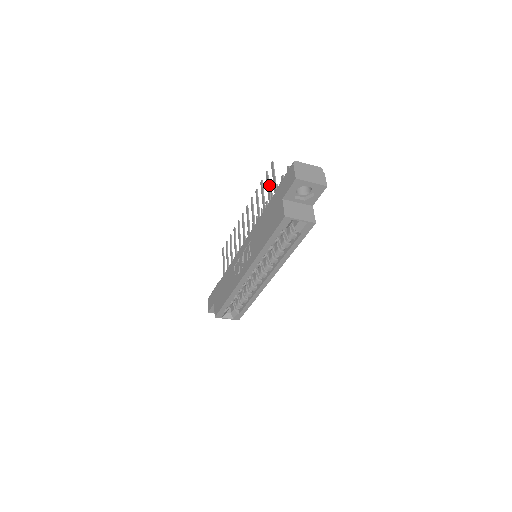
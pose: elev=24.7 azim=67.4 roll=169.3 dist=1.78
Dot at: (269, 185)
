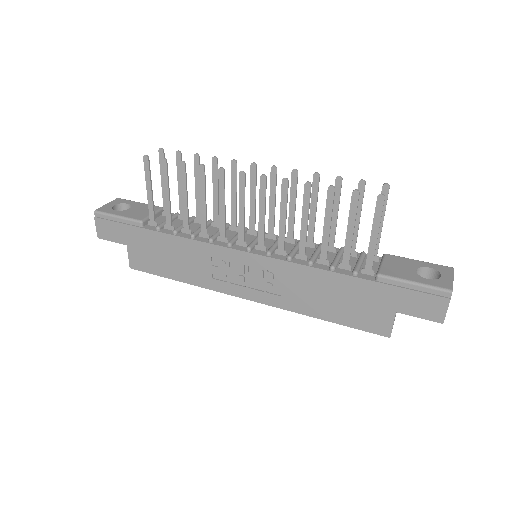
Dot at: occluded
